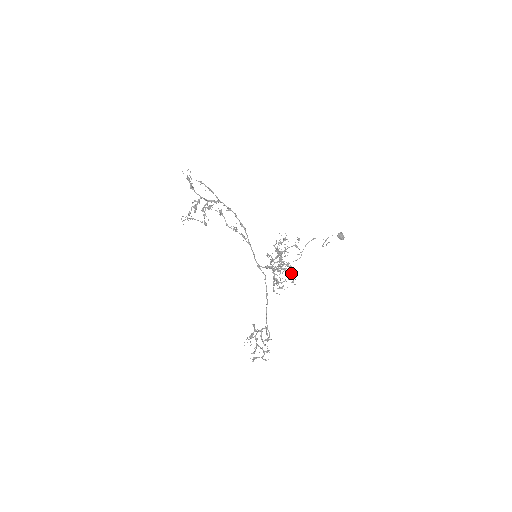
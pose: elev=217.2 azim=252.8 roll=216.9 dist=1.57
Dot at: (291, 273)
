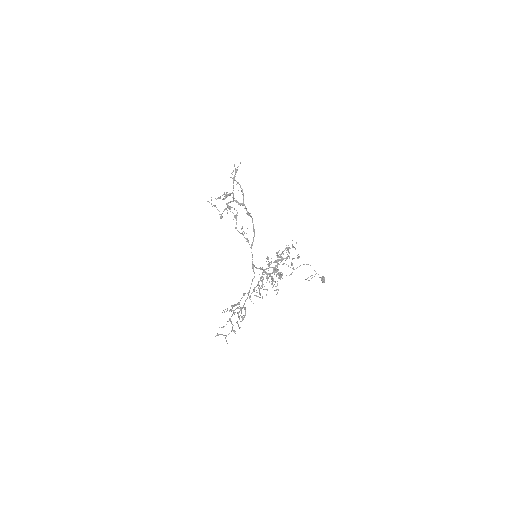
Dot at: occluded
